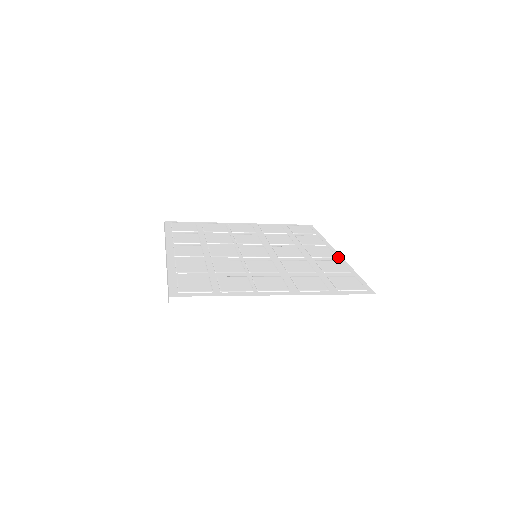
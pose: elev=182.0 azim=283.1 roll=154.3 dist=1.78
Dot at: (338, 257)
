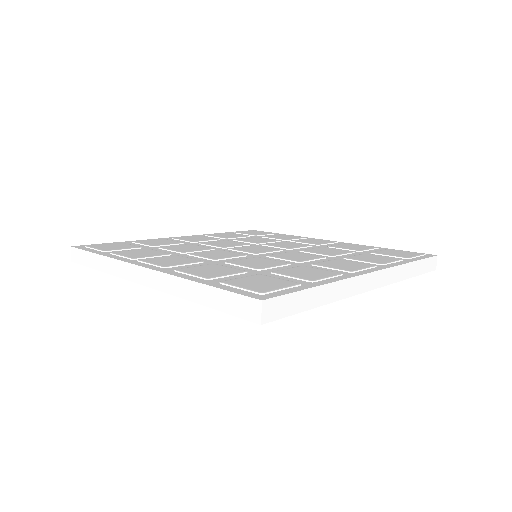
Dot at: (356, 272)
